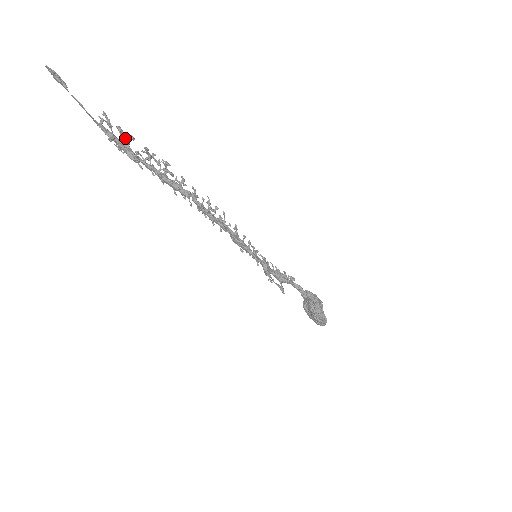
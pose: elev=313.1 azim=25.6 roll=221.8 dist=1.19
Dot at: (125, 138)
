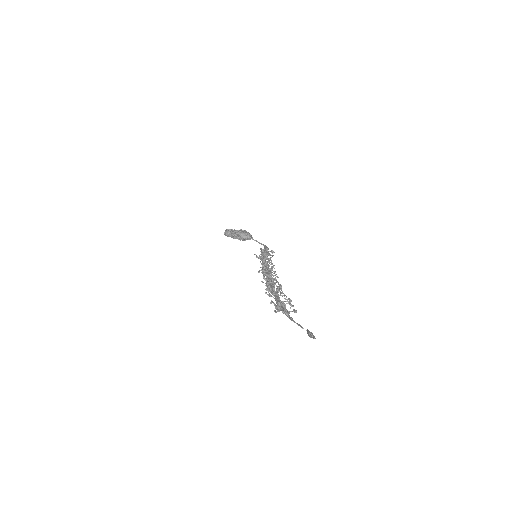
Dot at: occluded
